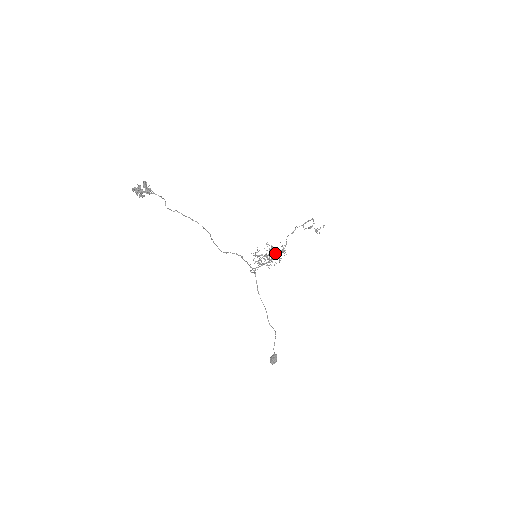
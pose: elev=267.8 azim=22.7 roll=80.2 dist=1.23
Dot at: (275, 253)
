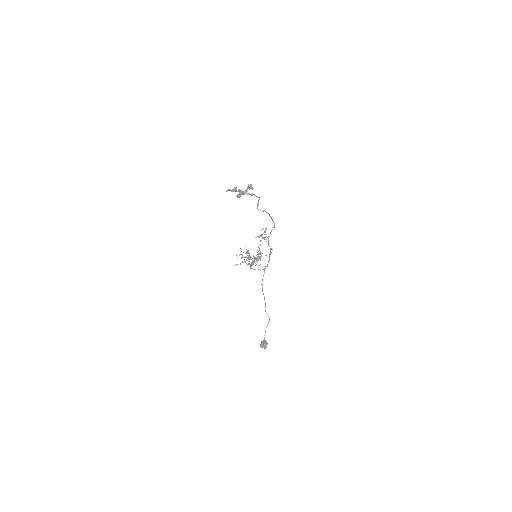
Dot at: (256, 255)
